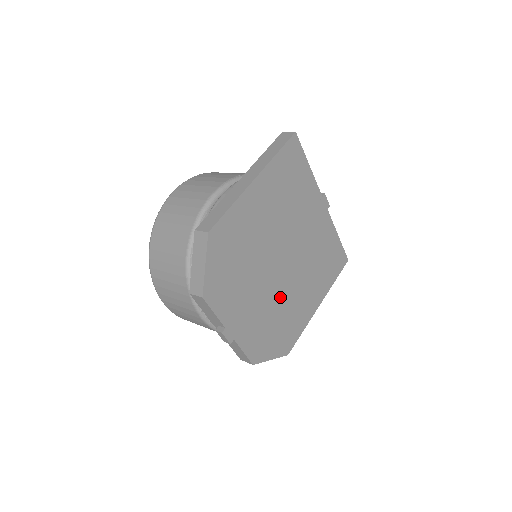
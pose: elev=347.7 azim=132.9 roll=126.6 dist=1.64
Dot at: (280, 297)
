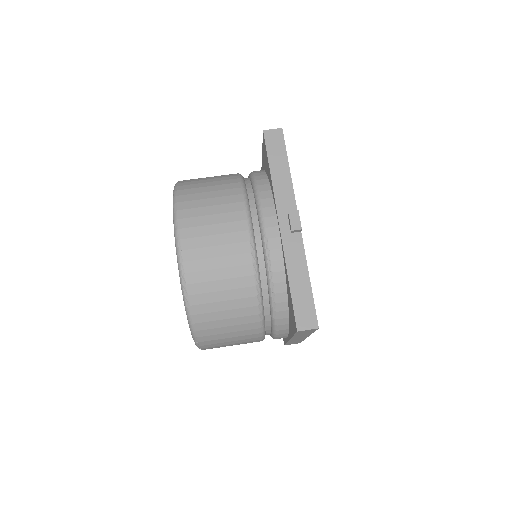
Dot at: occluded
